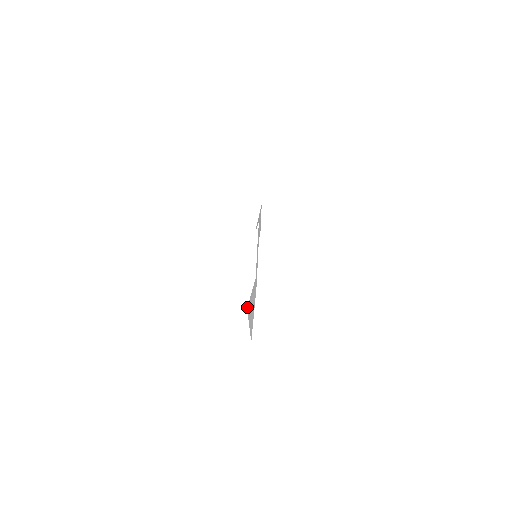
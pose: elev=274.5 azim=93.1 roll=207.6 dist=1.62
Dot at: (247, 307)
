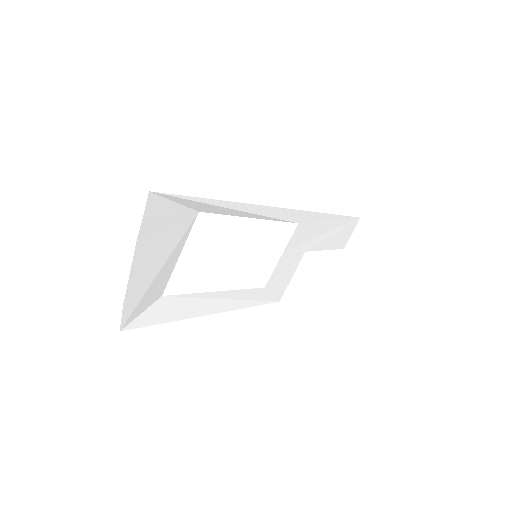
Dot at: (167, 295)
